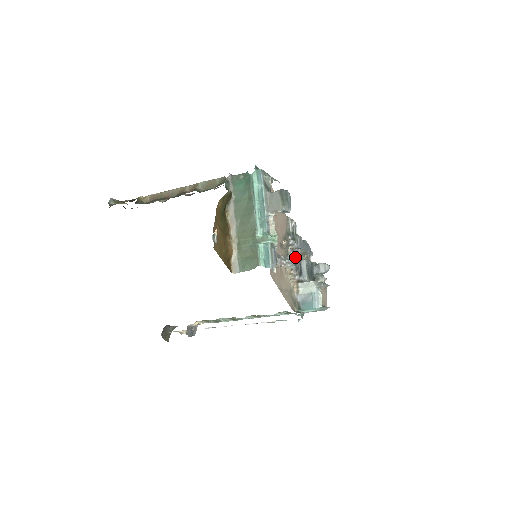
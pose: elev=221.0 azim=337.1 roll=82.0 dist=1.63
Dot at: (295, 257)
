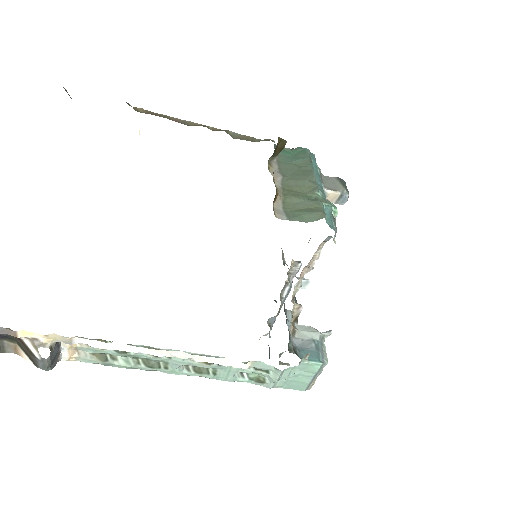
Dot at: occluded
